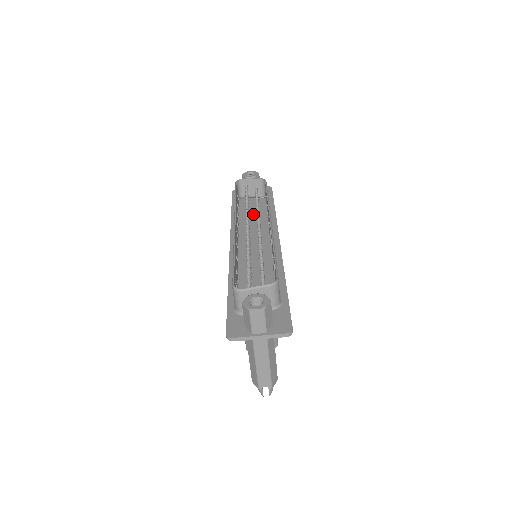
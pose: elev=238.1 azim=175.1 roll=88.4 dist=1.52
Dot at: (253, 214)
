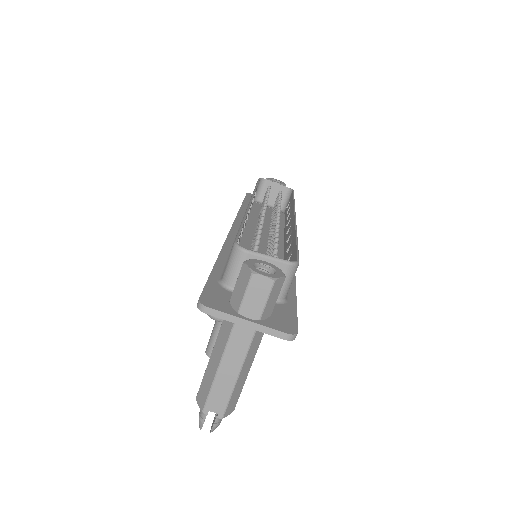
Dot at: (266, 217)
